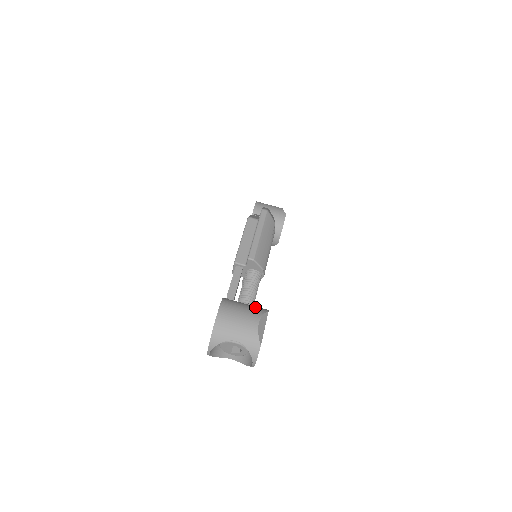
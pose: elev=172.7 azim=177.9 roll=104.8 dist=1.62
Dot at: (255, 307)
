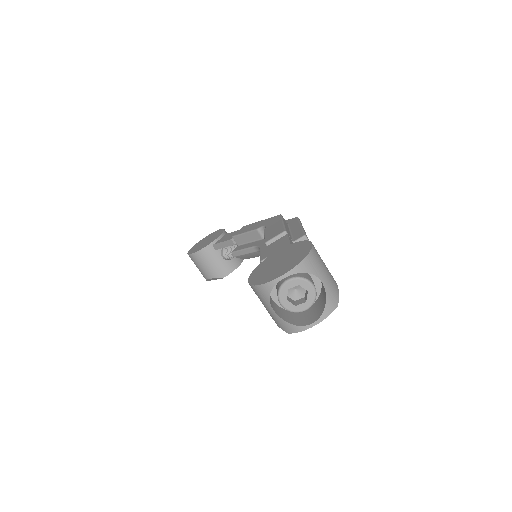
Dot at: occluded
